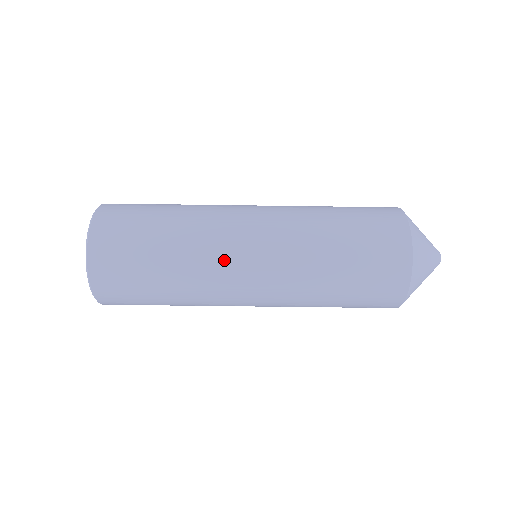
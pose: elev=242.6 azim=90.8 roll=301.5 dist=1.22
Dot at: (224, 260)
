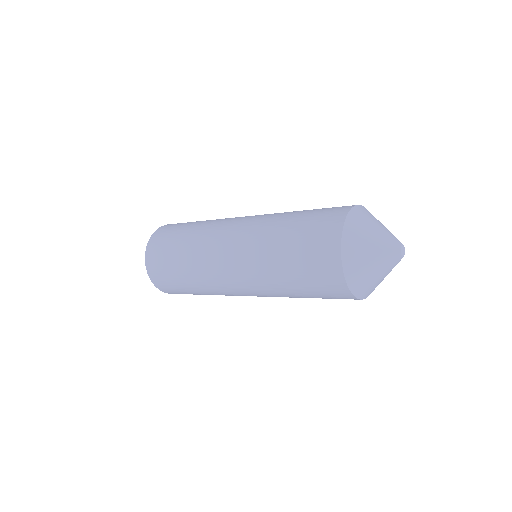
Dot at: (229, 294)
